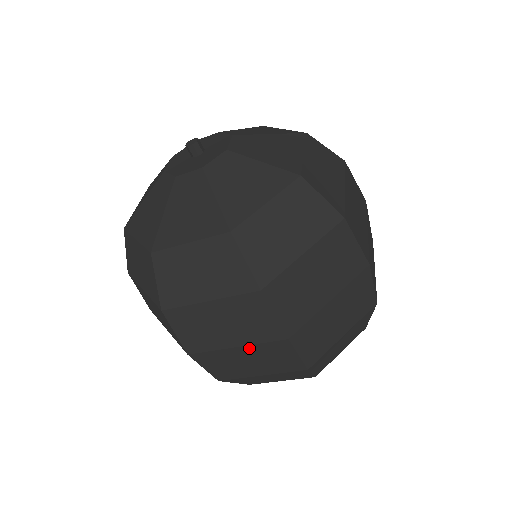
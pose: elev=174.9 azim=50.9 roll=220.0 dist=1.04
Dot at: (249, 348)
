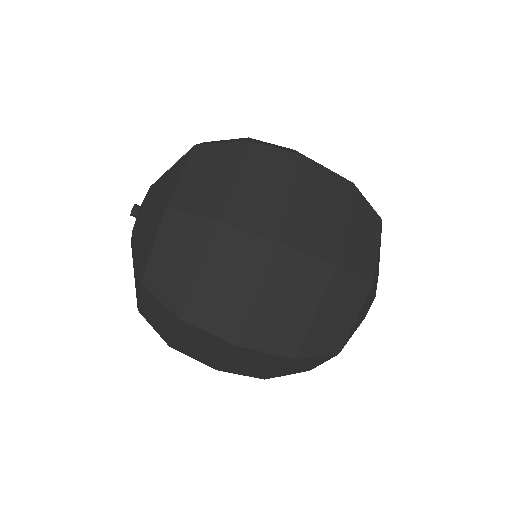
Dot at: (232, 357)
